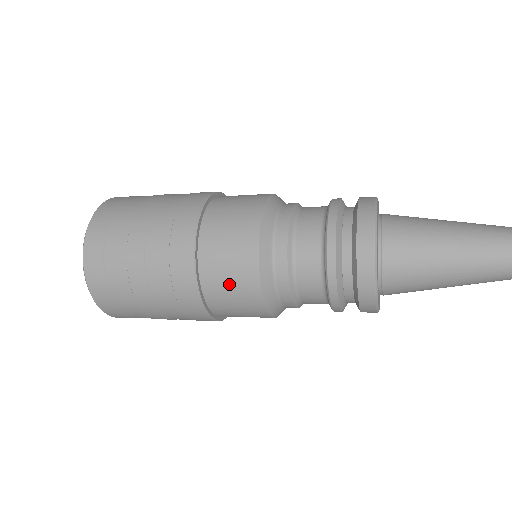
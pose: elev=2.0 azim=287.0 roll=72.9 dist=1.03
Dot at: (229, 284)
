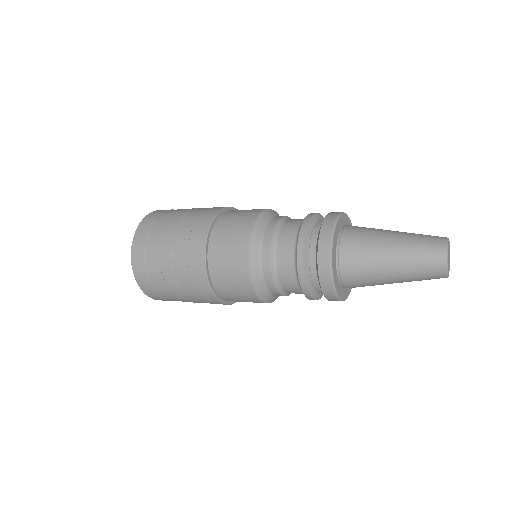
Dot at: (239, 298)
